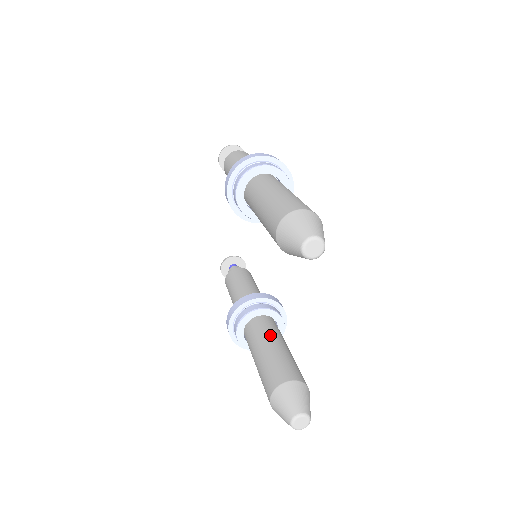
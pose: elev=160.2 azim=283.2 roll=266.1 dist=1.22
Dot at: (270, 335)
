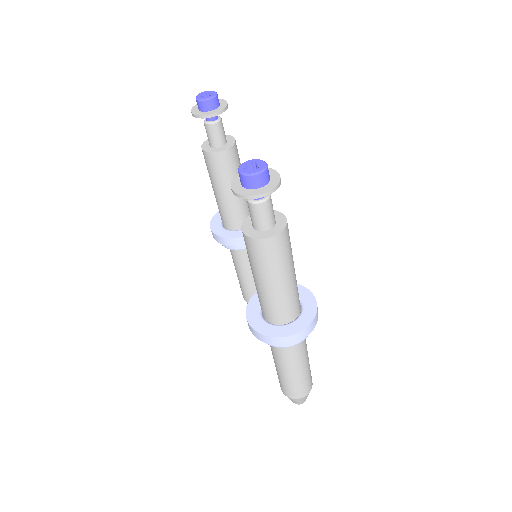
Dot at: occluded
